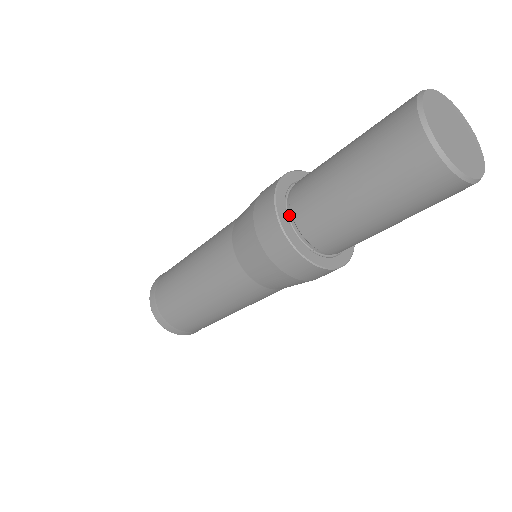
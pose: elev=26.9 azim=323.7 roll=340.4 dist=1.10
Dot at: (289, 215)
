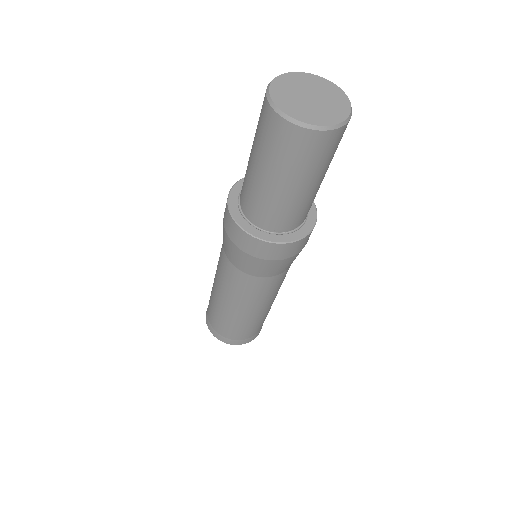
Dot at: (251, 222)
